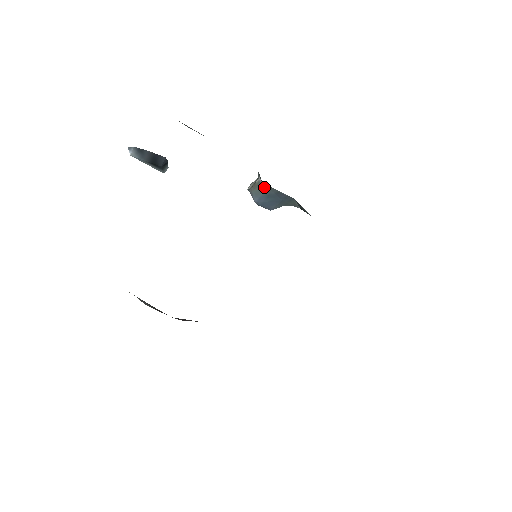
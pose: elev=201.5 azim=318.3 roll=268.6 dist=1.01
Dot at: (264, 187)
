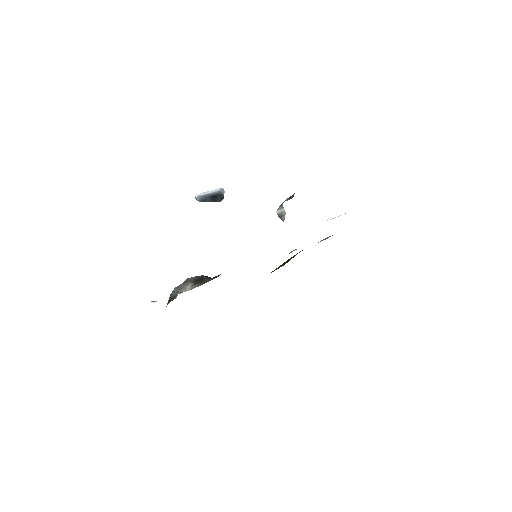
Dot at: occluded
